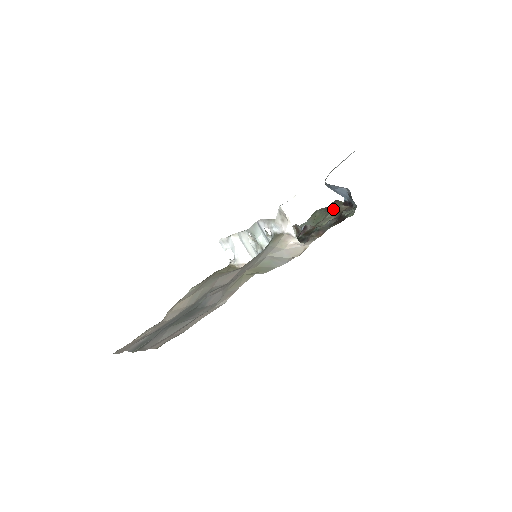
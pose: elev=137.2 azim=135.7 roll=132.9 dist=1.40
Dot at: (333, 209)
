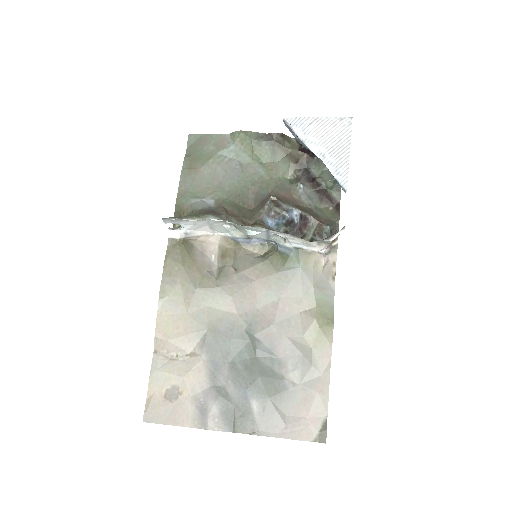
Dot at: (285, 152)
